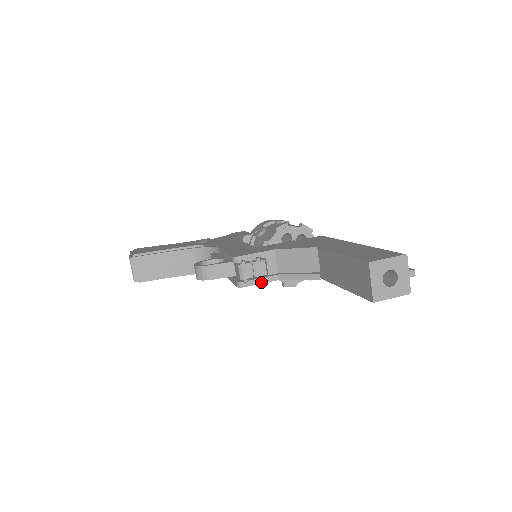
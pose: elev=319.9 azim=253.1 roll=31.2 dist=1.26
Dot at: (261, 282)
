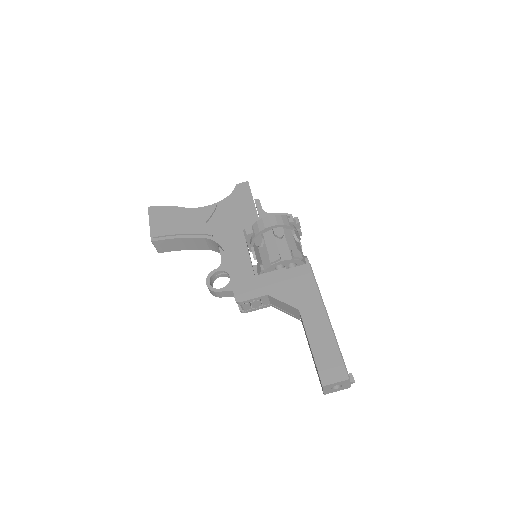
Dot at: (258, 309)
